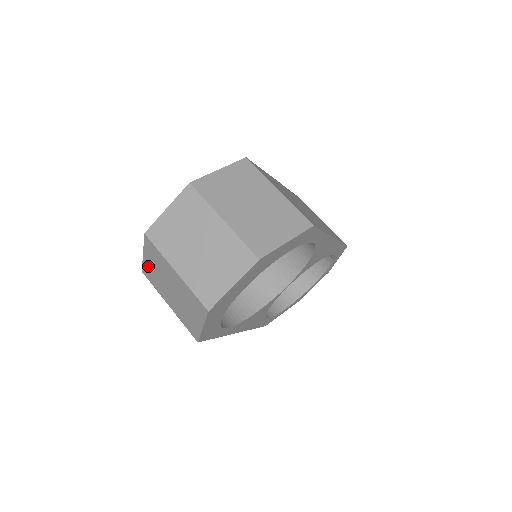
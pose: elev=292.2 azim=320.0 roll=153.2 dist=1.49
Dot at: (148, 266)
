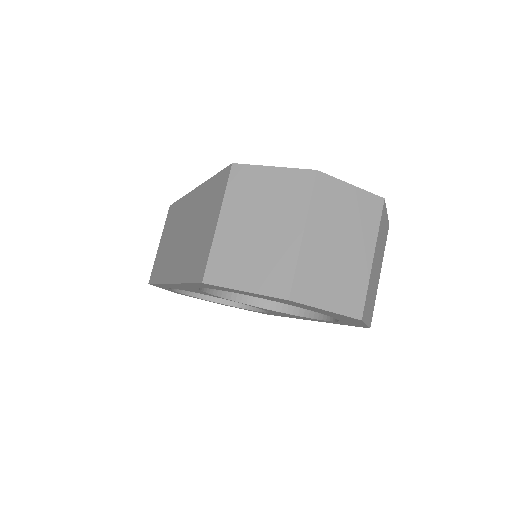
Dot at: (258, 177)
